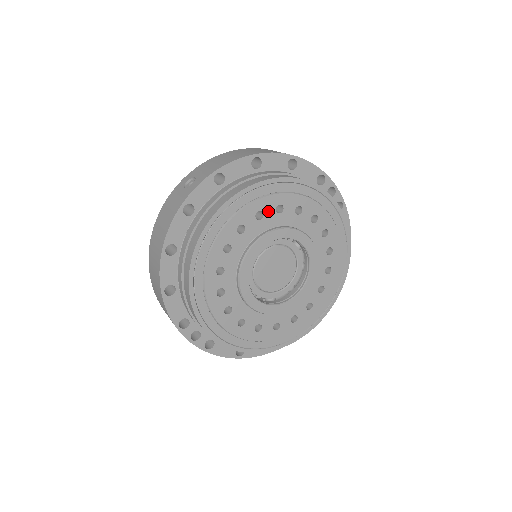
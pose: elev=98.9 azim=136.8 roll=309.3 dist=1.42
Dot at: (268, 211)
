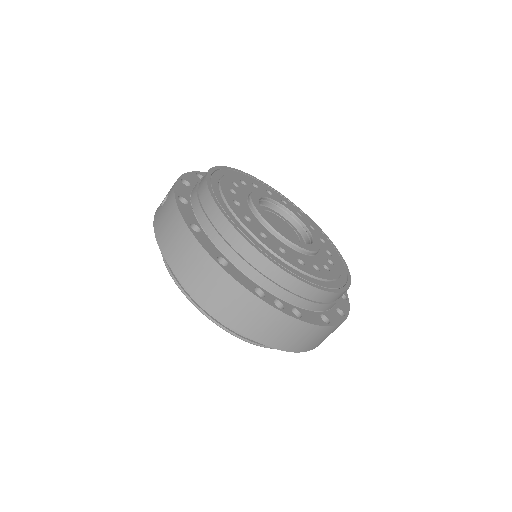
Dot at: (238, 183)
